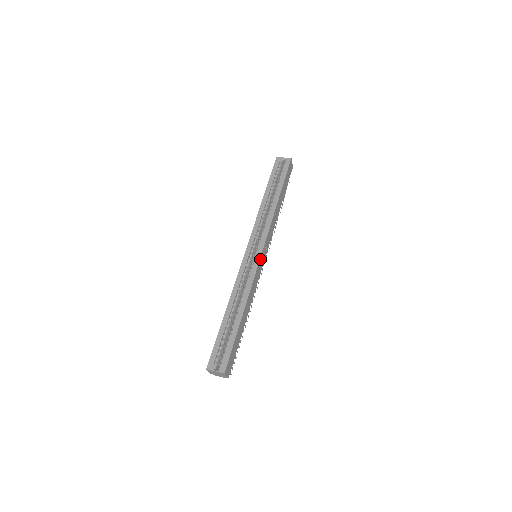
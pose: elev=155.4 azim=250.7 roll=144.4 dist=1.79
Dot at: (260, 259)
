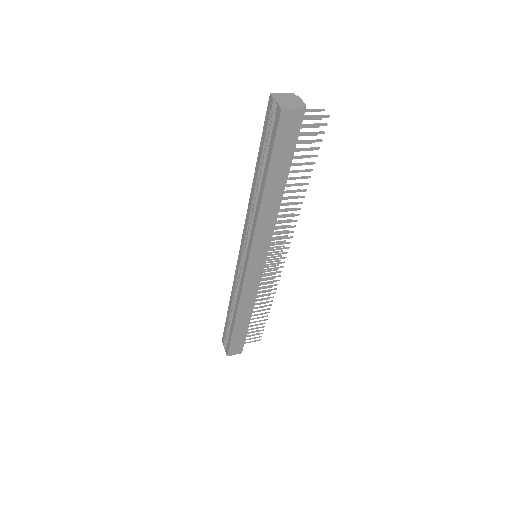
Dot at: (247, 272)
